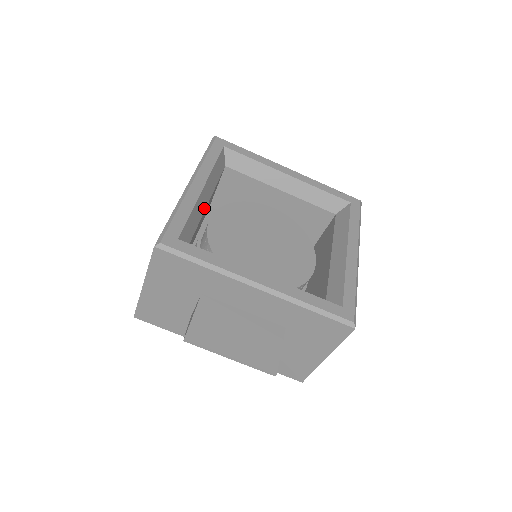
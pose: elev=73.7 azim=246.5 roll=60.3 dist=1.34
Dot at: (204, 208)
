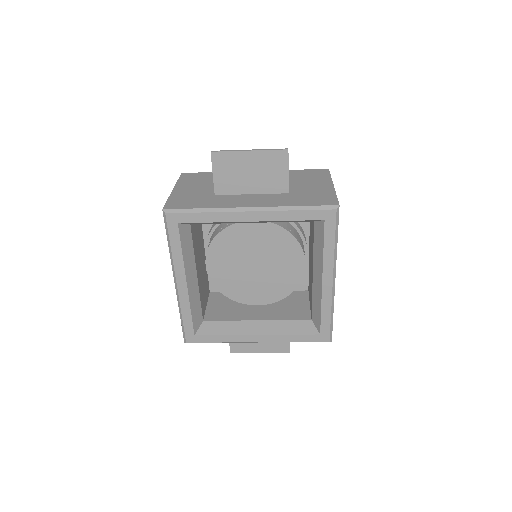
Dot at: (197, 285)
